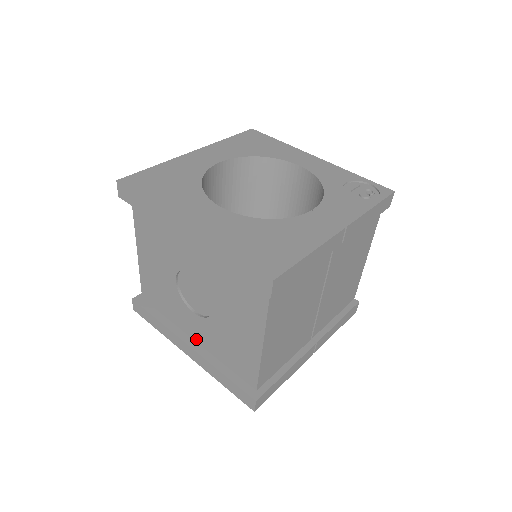
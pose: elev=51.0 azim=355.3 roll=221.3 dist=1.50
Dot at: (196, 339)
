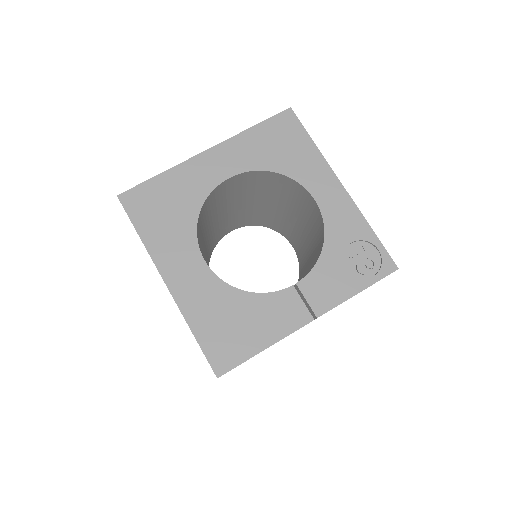
Dot at: occluded
